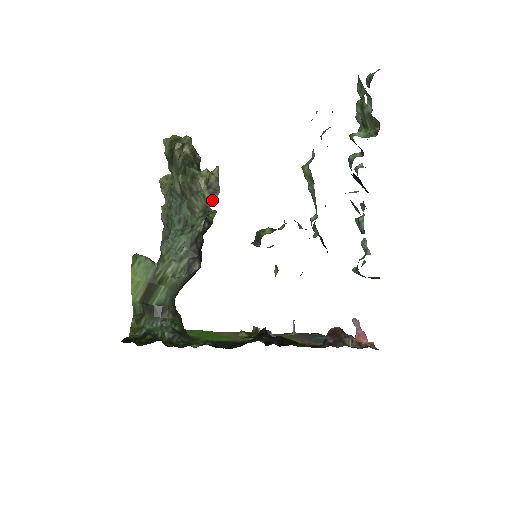
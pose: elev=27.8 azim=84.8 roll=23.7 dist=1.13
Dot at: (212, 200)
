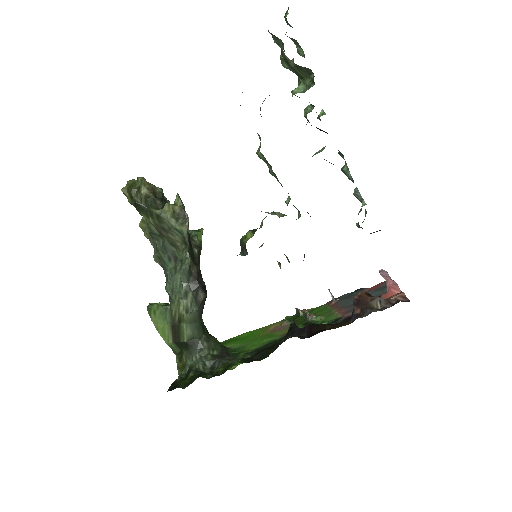
Dot at: (185, 230)
